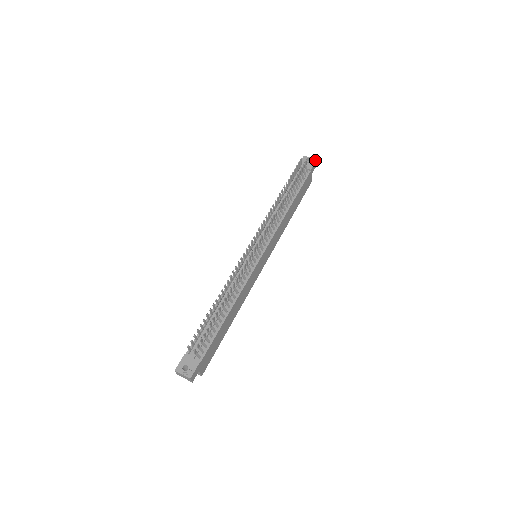
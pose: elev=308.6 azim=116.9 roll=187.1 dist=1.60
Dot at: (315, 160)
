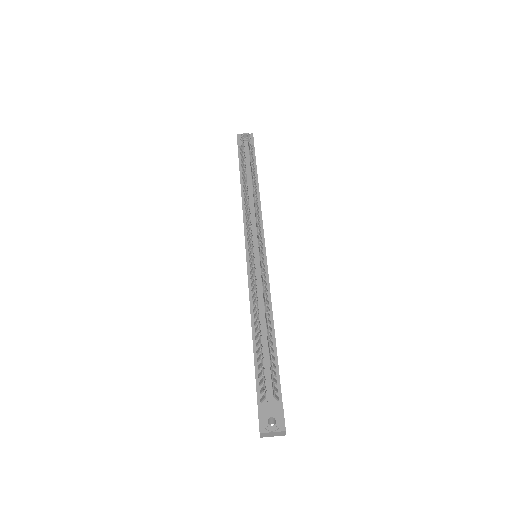
Dot at: (252, 134)
